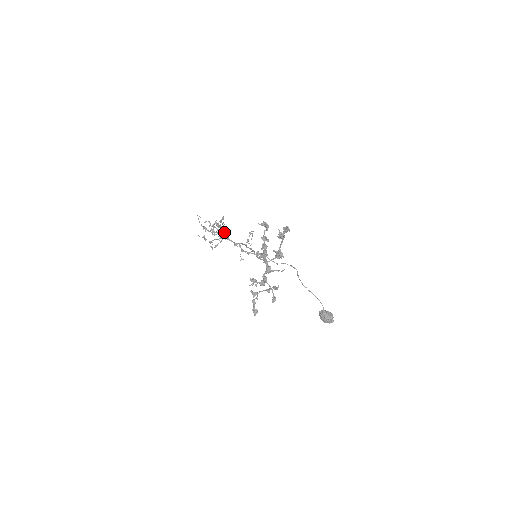
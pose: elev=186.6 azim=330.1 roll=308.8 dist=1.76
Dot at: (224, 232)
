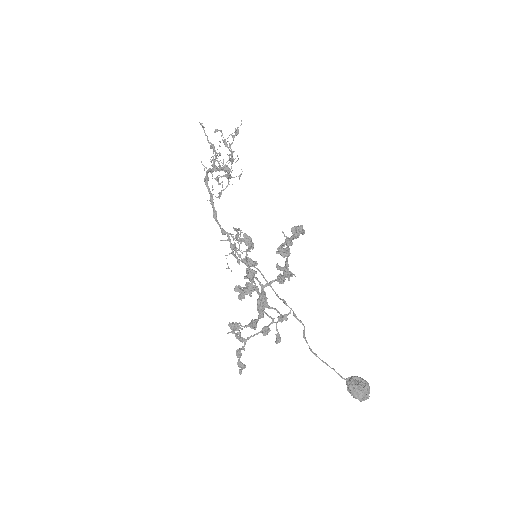
Dot at: (210, 200)
